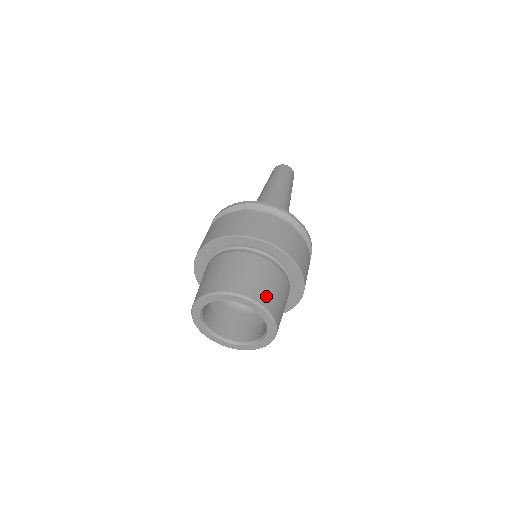
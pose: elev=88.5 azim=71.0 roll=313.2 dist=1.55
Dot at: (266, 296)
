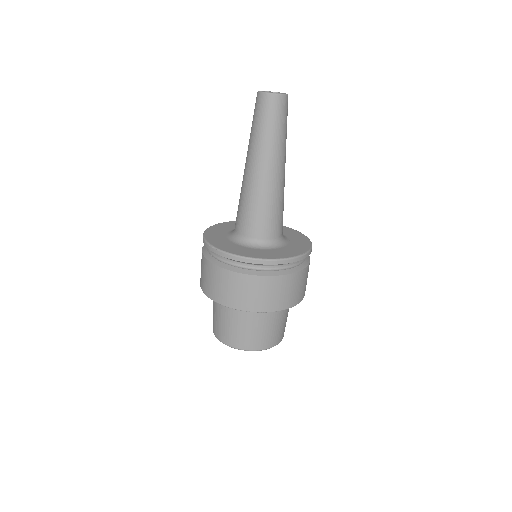
Dot at: (268, 340)
